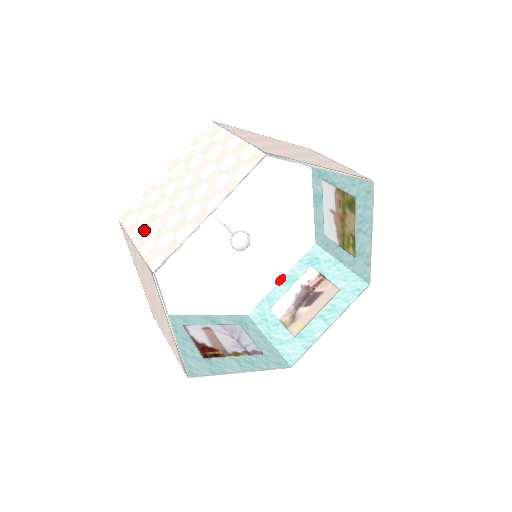
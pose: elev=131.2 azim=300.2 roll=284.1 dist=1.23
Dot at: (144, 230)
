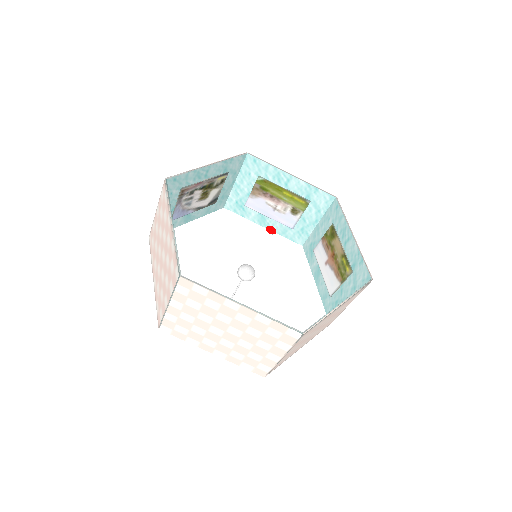
Dot at: occluded
